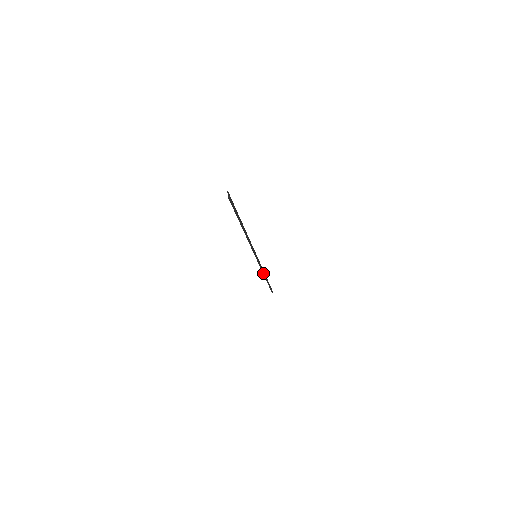
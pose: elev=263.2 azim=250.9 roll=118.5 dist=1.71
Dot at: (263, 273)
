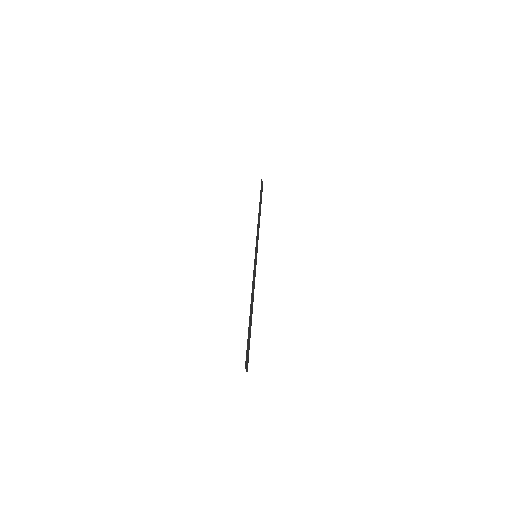
Dot at: (259, 226)
